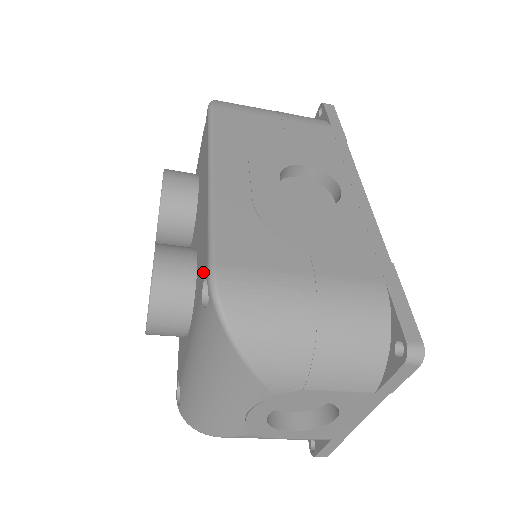
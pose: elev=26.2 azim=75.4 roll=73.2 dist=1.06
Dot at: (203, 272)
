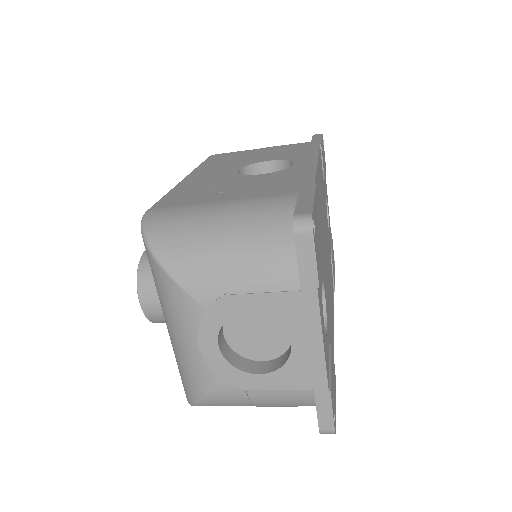
Dot at: occluded
